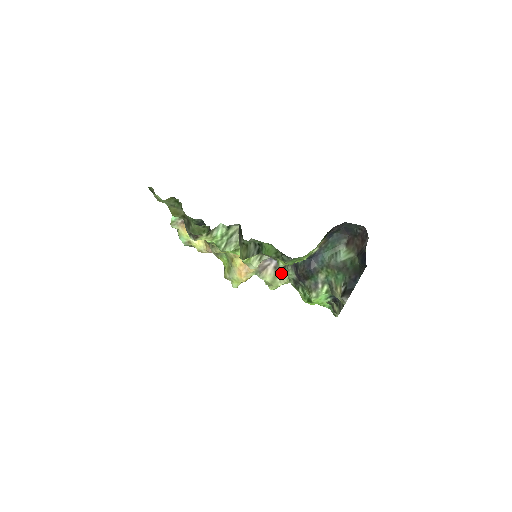
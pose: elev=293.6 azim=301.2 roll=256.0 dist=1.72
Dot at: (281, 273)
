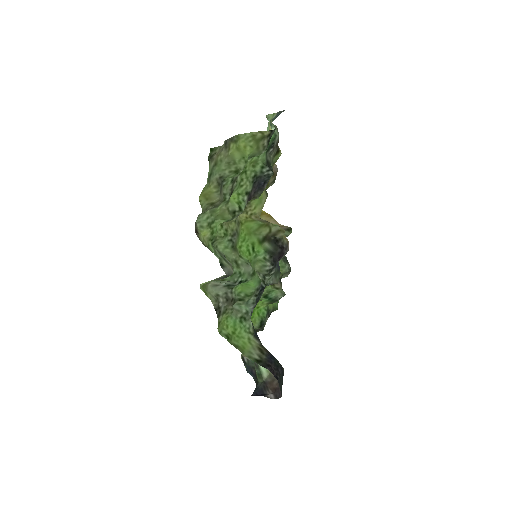
Dot at: occluded
